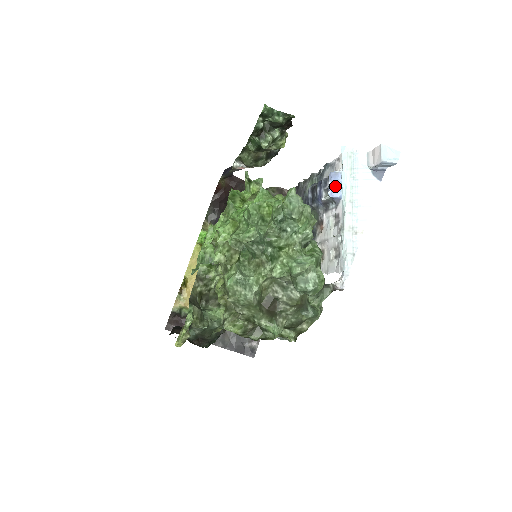
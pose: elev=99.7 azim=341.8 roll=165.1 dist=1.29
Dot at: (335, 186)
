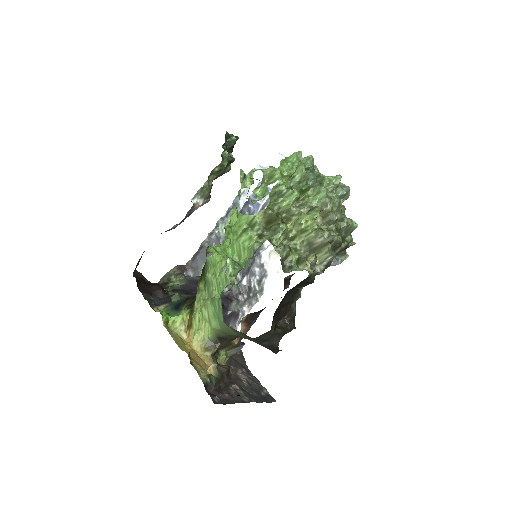
Dot at: (268, 188)
